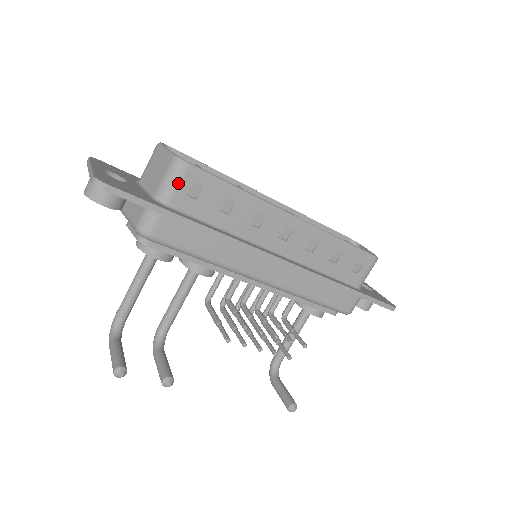
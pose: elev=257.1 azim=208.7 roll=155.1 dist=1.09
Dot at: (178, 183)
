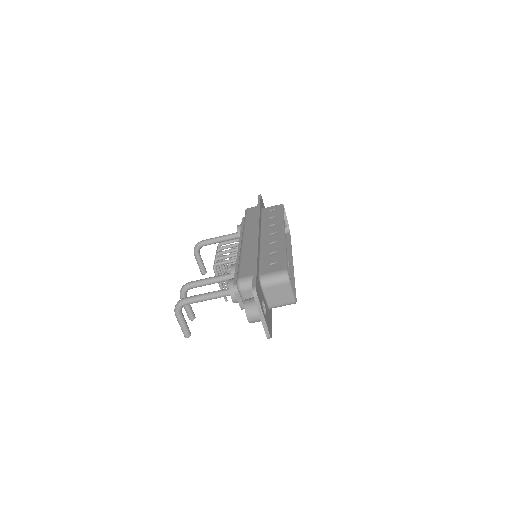
Dot at: occluded
